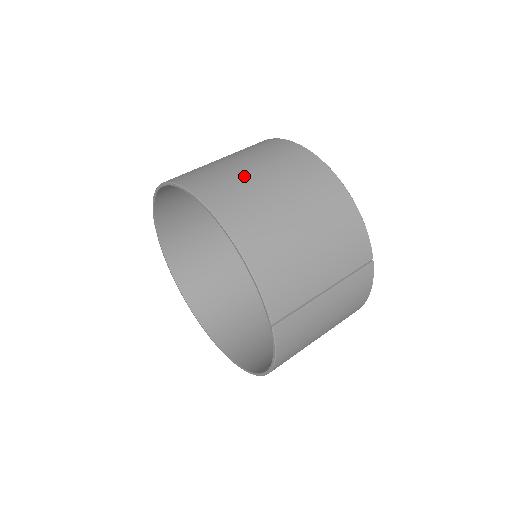
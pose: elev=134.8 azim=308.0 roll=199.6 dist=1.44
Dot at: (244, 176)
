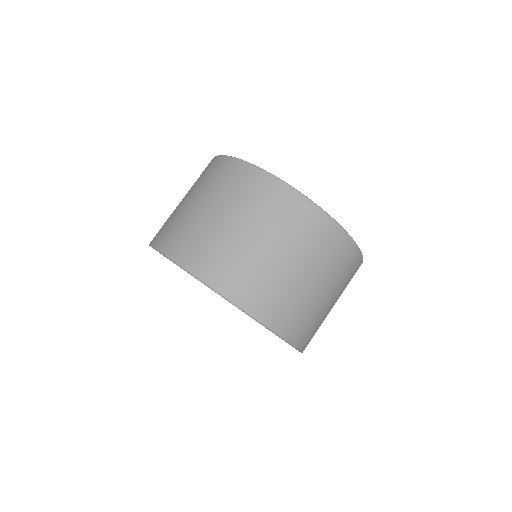
Dot at: (280, 273)
